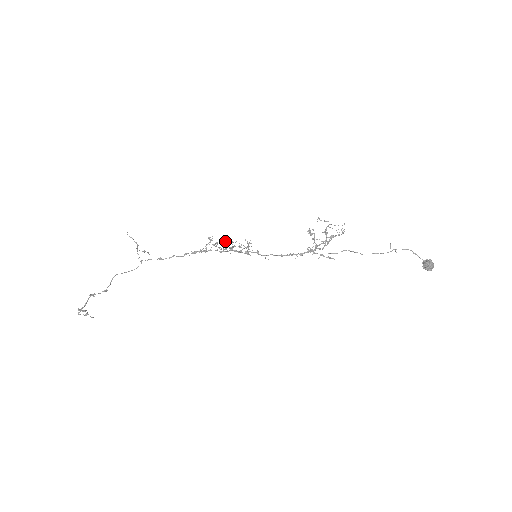
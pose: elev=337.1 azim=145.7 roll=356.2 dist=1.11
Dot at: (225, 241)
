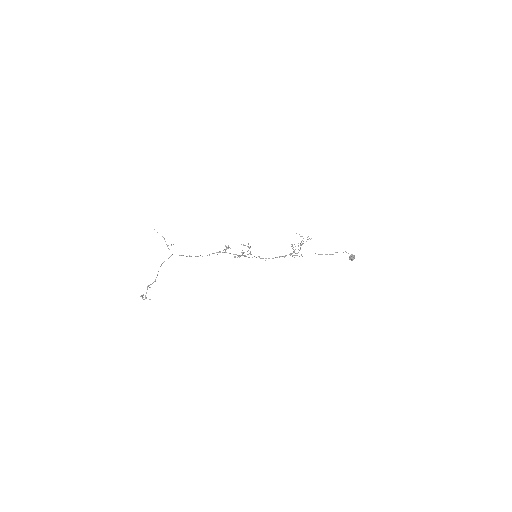
Dot at: occluded
